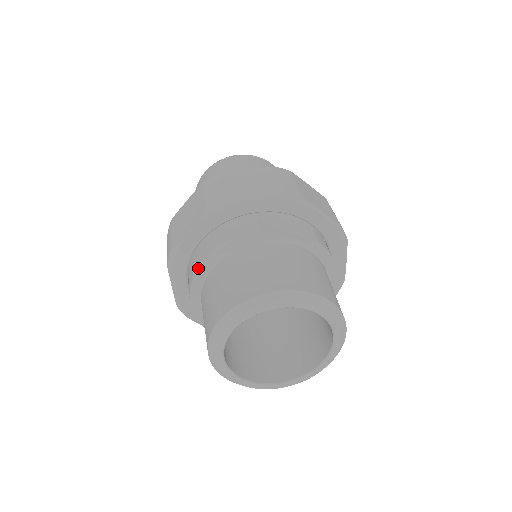
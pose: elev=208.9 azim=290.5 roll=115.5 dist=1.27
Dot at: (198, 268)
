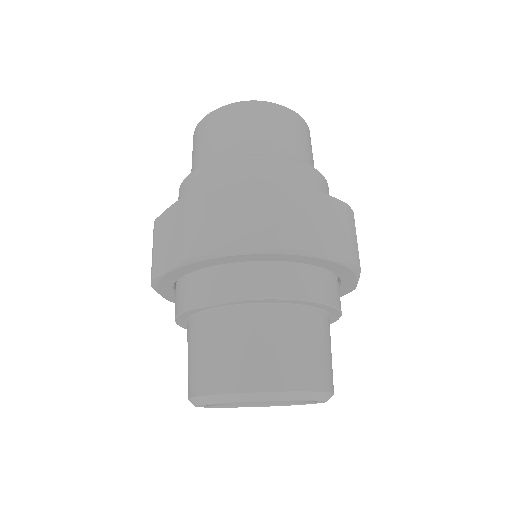
Dot at: (183, 327)
